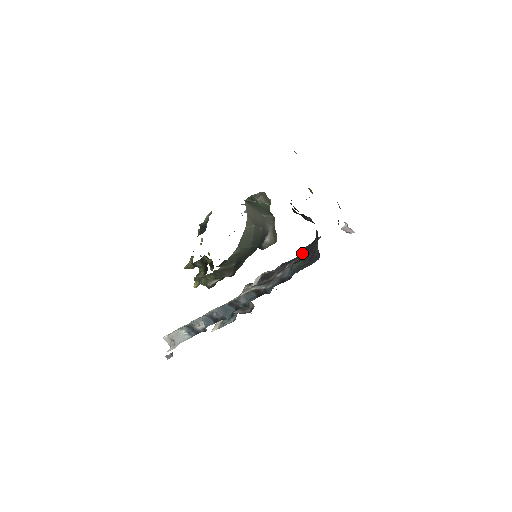
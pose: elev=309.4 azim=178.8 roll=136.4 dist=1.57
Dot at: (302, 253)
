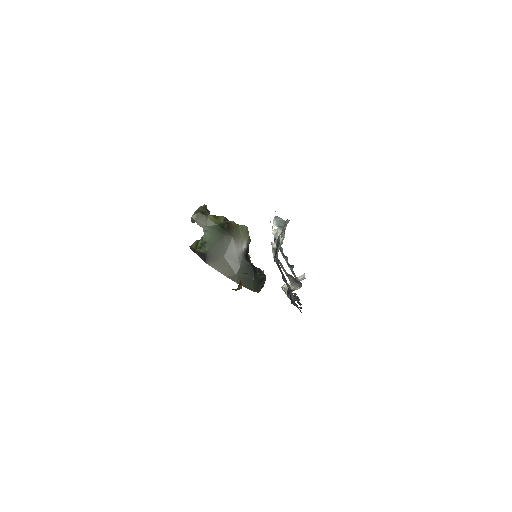
Dot at: occluded
